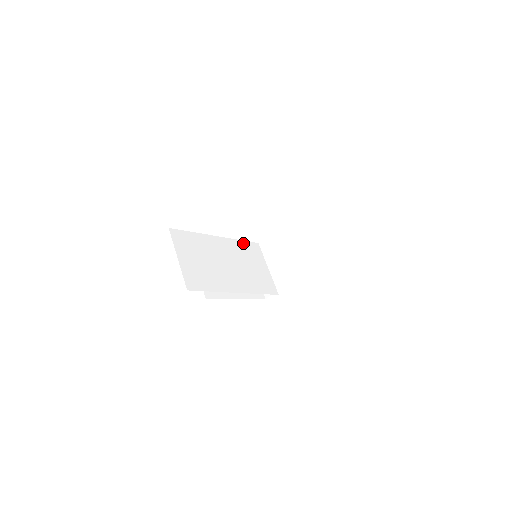
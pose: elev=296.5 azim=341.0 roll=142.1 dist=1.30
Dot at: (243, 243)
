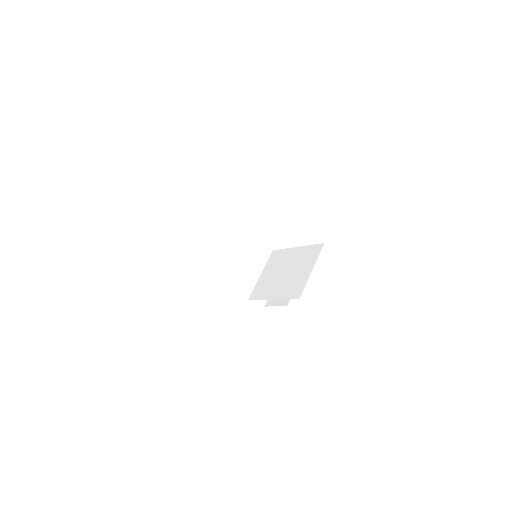
Dot at: (256, 239)
